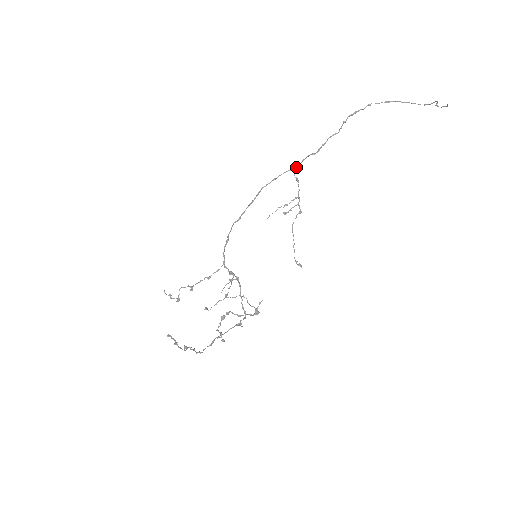
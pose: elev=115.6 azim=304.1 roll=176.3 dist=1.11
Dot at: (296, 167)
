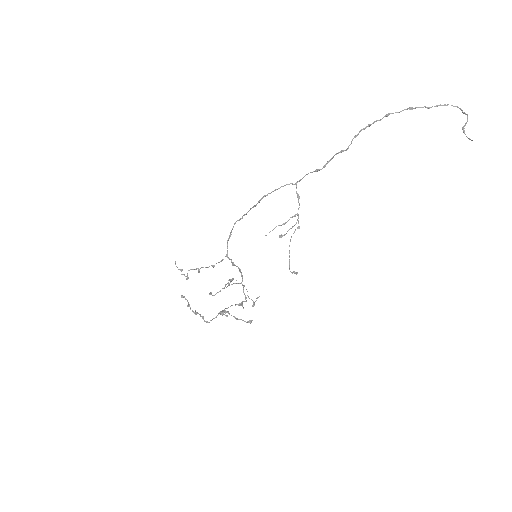
Dot at: (298, 181)
